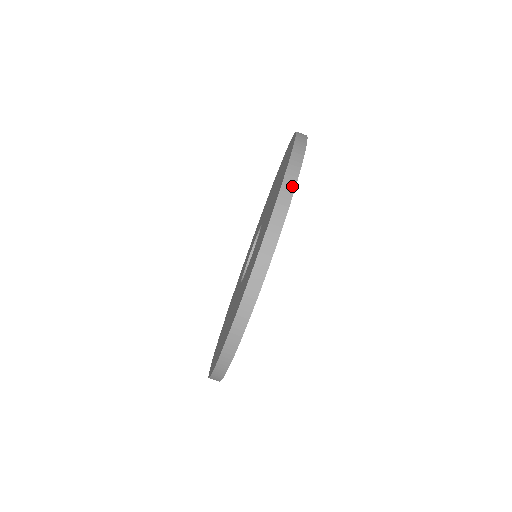
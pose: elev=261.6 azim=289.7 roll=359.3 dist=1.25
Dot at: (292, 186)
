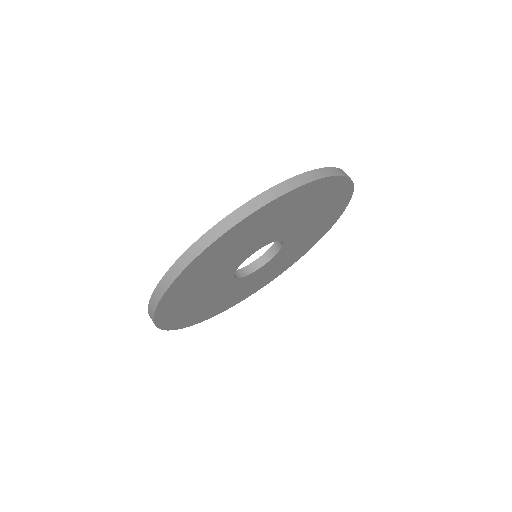
Dot at: occluded
